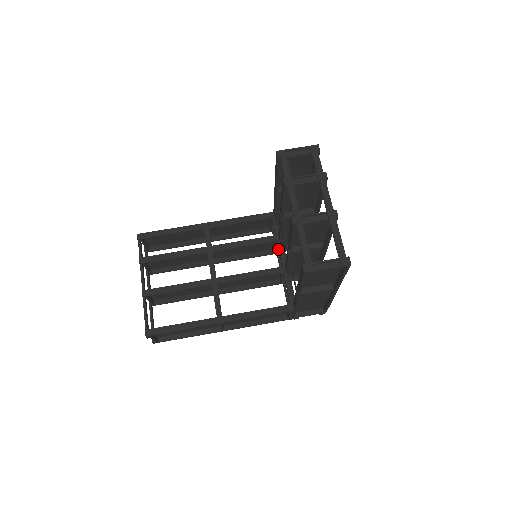
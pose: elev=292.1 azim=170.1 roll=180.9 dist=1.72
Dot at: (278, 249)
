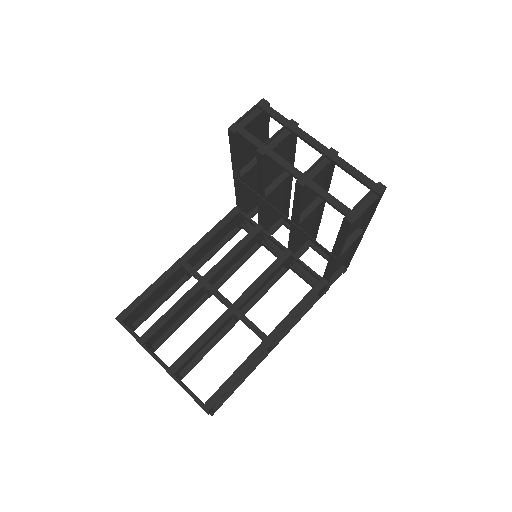
Dot at: (267, 237)
